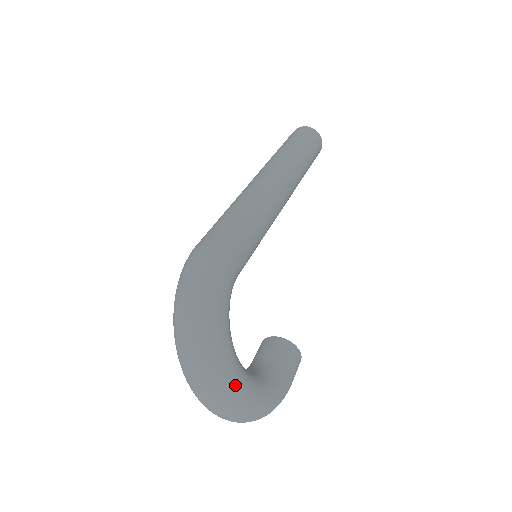
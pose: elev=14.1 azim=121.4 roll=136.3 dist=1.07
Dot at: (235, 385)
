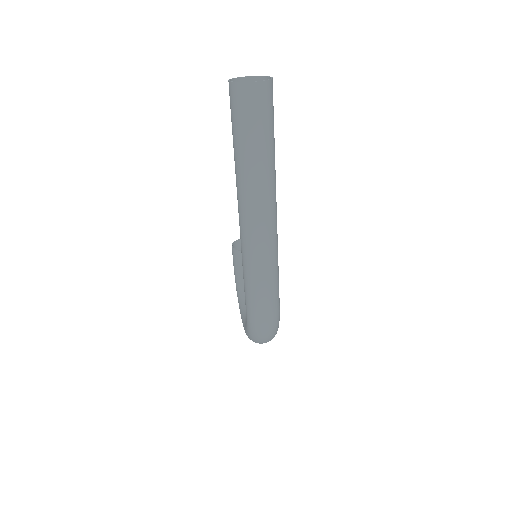
Dot at: occluded
